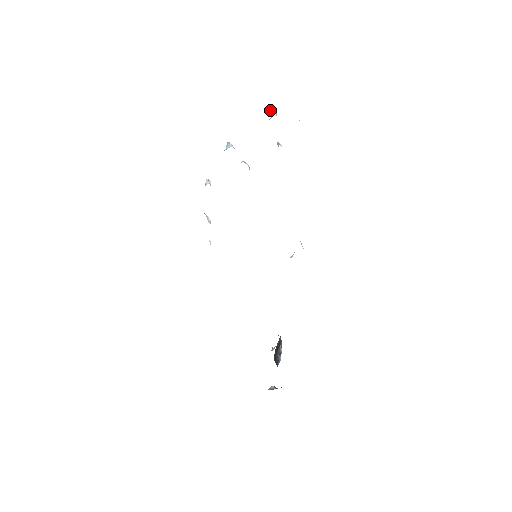
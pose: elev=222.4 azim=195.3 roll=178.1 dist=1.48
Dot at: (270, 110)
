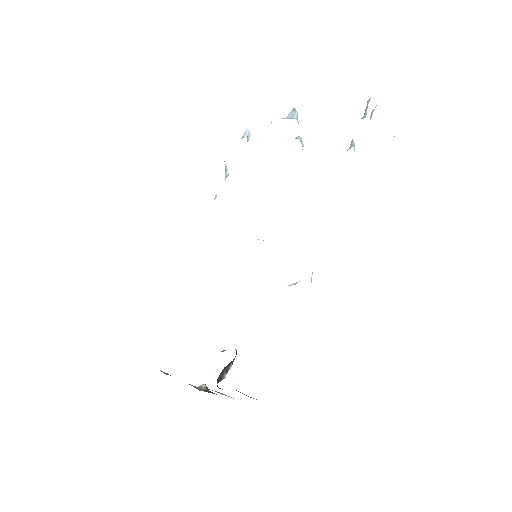
Dot at: (367, 104)
